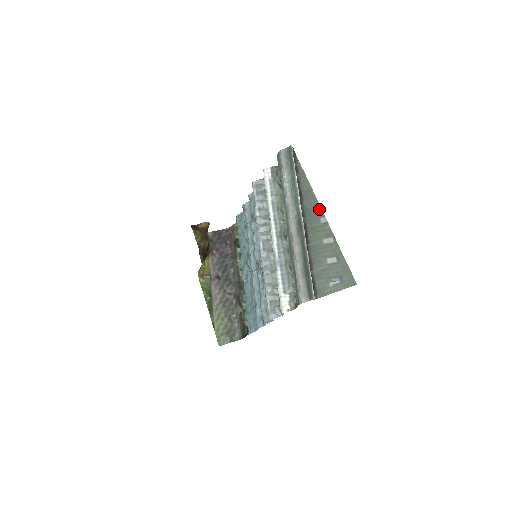
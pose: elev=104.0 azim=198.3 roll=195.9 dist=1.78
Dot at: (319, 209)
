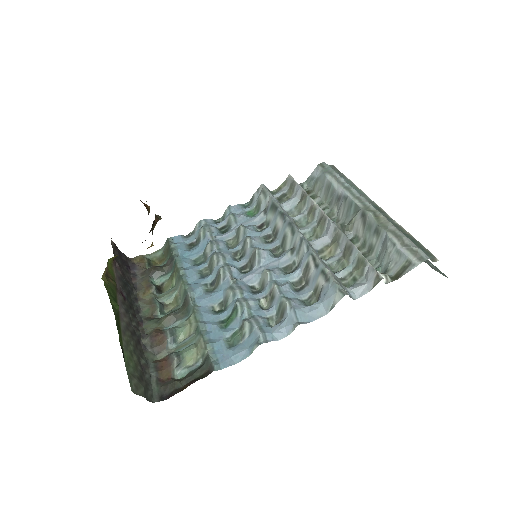
Dot at: occluded
